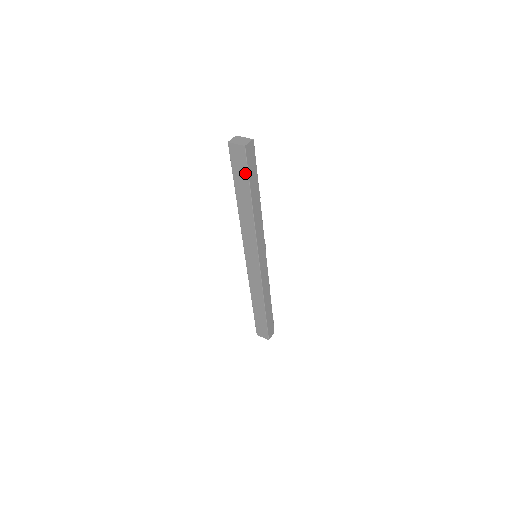
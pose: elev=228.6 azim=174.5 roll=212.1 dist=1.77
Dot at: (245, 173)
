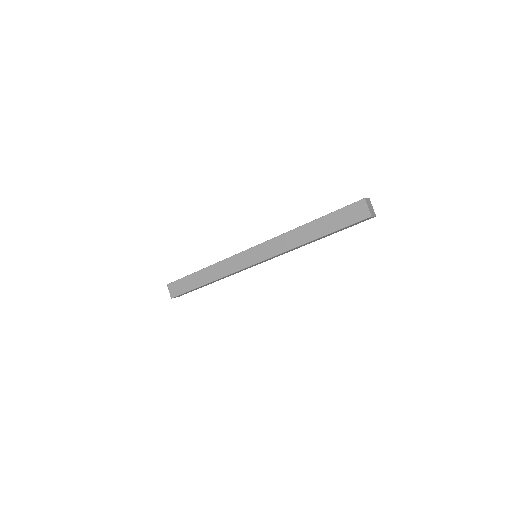
Dot at: (343, 224)
